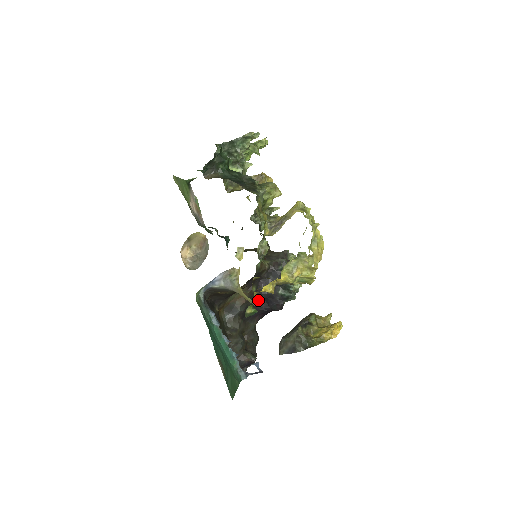
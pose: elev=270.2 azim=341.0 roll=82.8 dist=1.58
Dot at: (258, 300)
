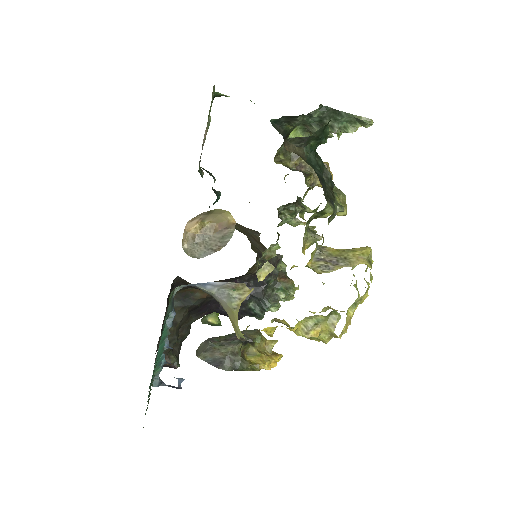
Dot at: occluded
